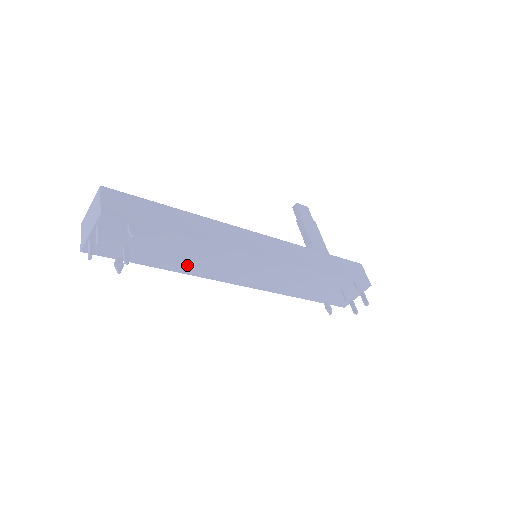
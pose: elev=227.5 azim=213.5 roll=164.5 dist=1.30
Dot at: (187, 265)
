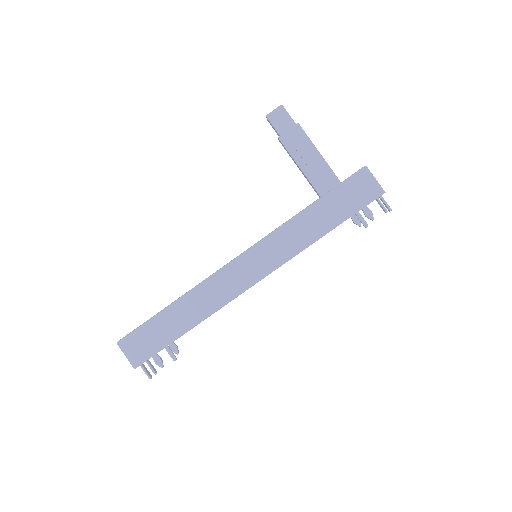
Dot at: occluded
